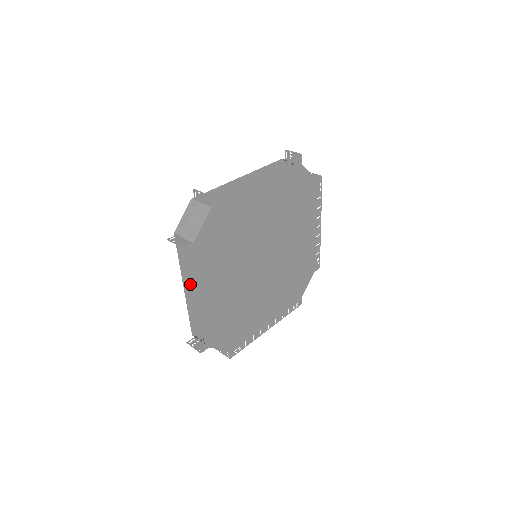
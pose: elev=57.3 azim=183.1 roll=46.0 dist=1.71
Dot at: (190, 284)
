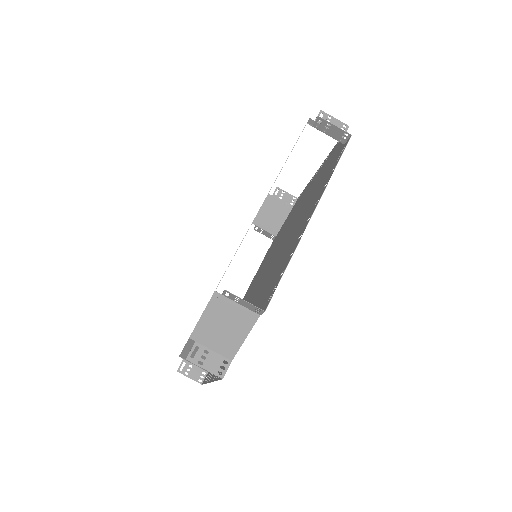
Dot at: (215, 379)
